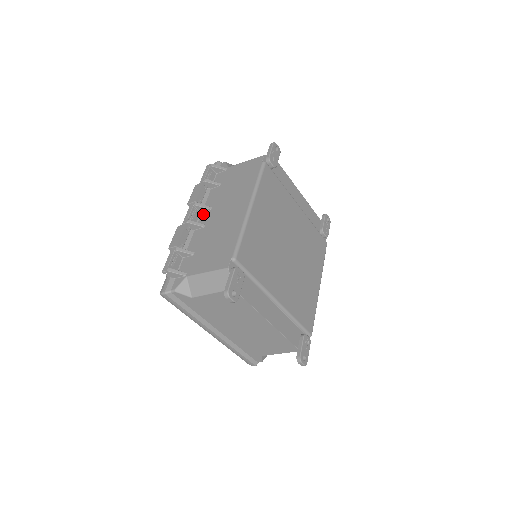
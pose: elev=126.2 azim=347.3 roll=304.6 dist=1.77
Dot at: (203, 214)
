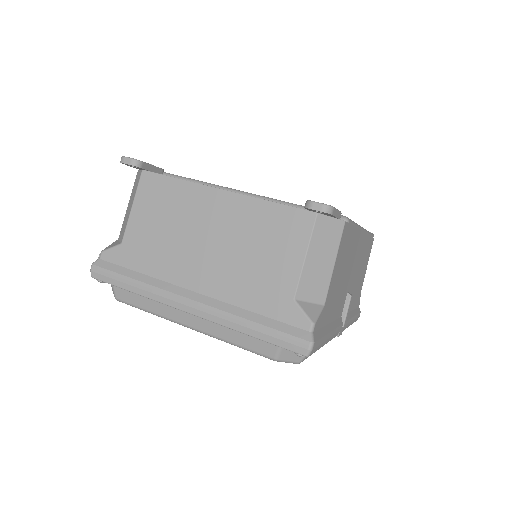
Dot at: occluded
